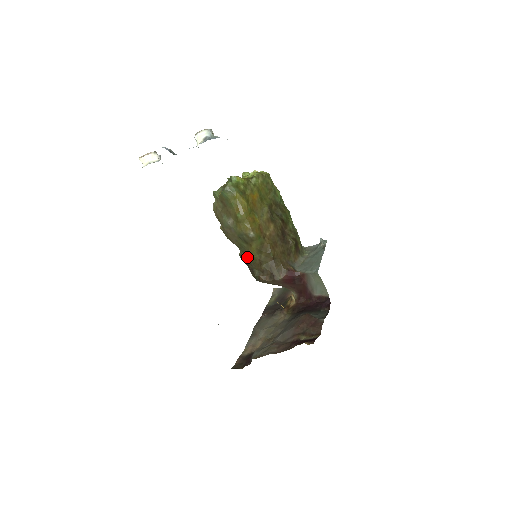
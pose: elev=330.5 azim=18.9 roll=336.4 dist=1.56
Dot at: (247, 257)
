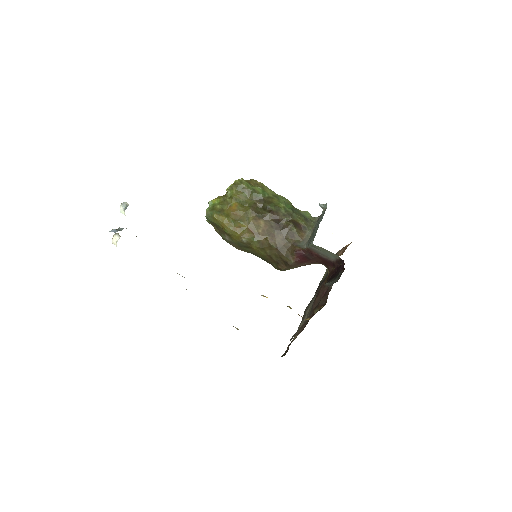
Dot at: (260, 257)
